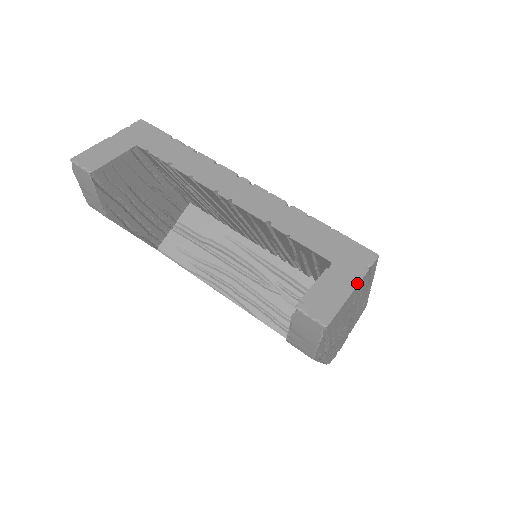
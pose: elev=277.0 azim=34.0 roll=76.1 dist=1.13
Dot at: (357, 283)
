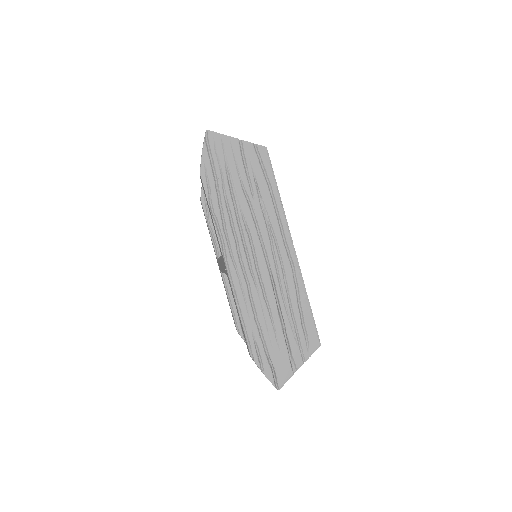
Dot at: (241, 140)
